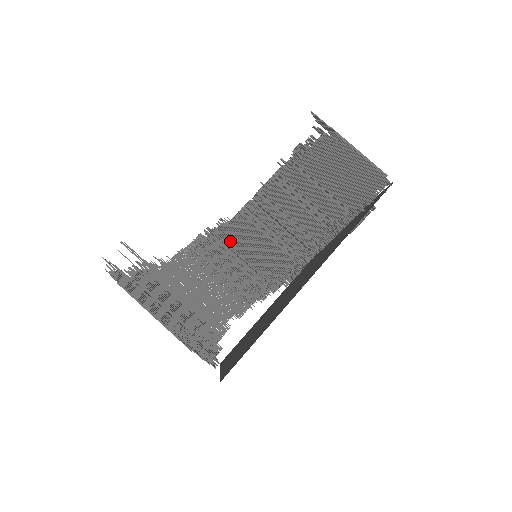
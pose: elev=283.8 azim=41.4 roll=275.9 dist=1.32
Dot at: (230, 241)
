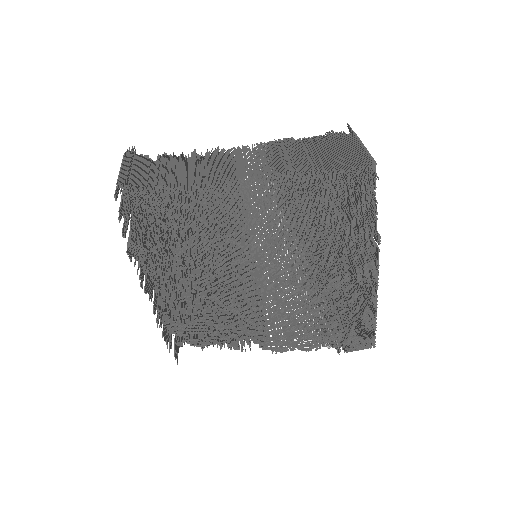
Dot at: (210, 157)
